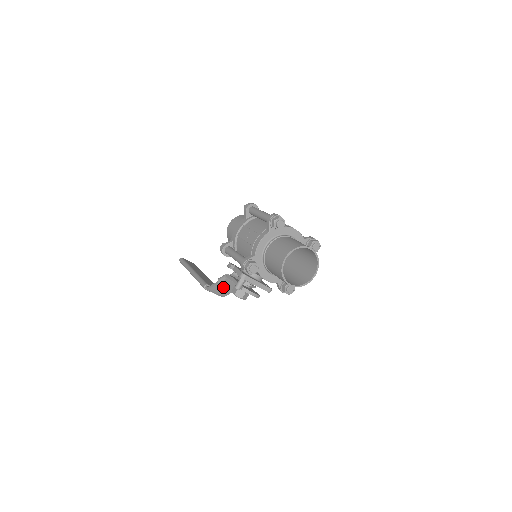
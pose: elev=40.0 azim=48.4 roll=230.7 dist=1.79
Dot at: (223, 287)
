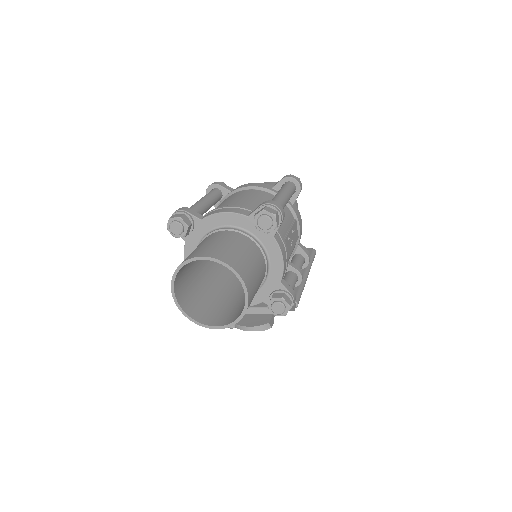
Dot at: occluded
